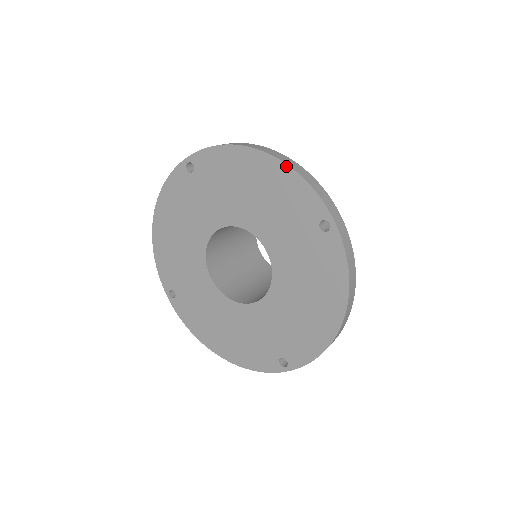
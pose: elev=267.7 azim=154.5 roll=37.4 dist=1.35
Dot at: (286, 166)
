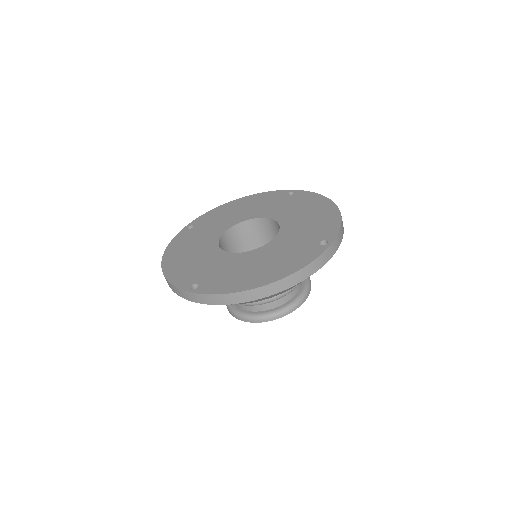
Dot at: (340, 215)
